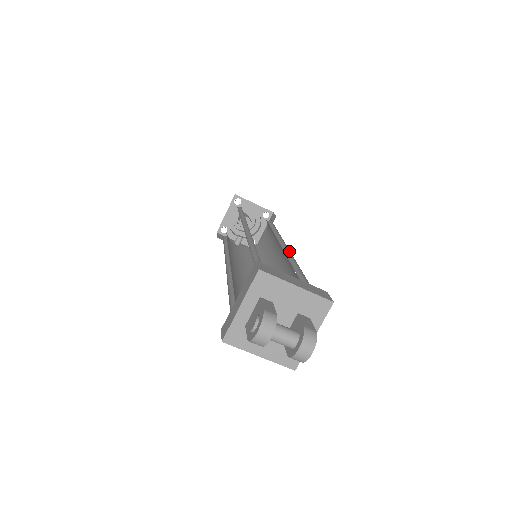
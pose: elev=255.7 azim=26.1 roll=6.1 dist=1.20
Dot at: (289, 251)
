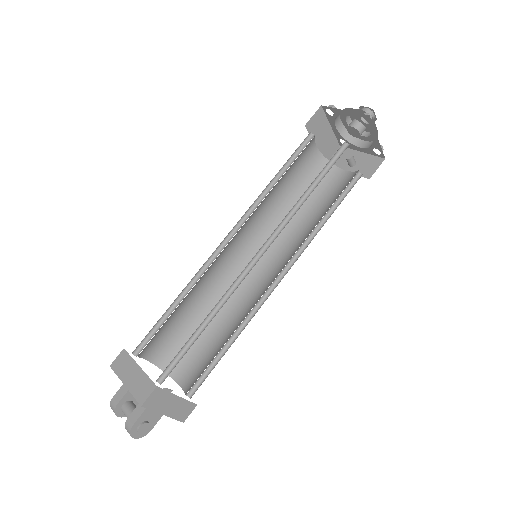
Dot at: (248, 270)
